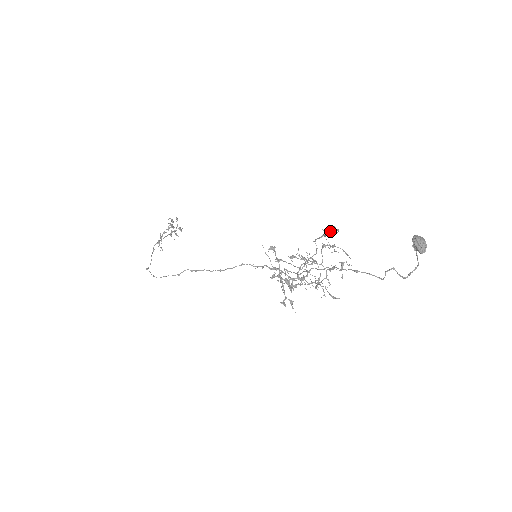
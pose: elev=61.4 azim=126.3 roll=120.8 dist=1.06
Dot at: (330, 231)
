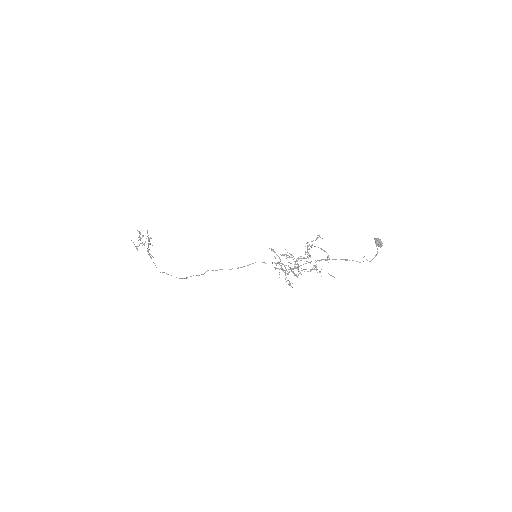
Dot at: occluded
